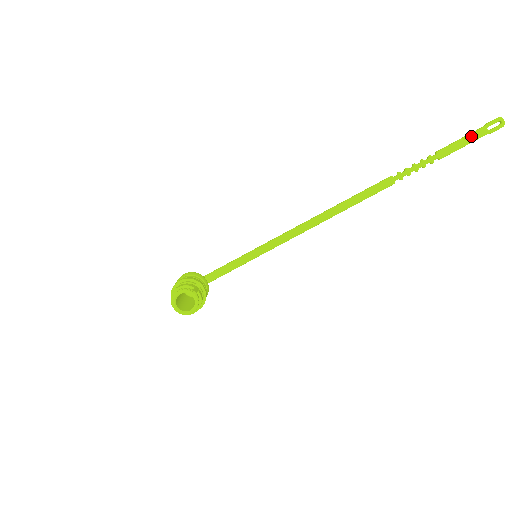
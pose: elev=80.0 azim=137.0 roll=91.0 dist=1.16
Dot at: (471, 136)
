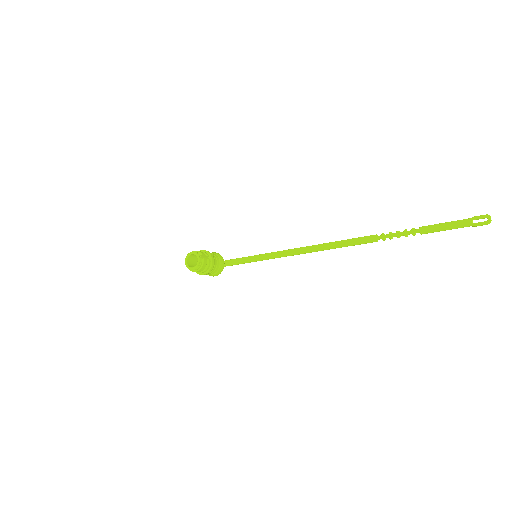
Dot at: (455, 223)
